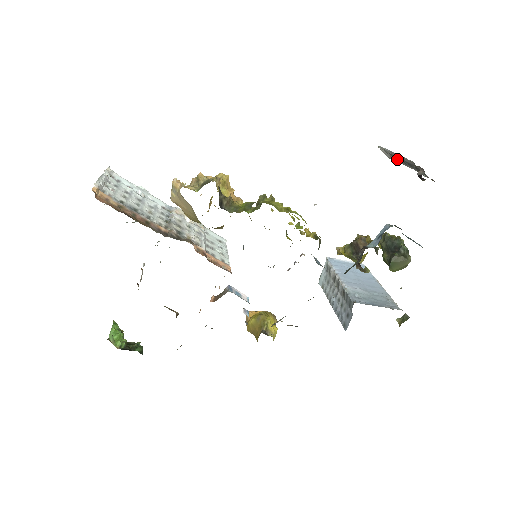
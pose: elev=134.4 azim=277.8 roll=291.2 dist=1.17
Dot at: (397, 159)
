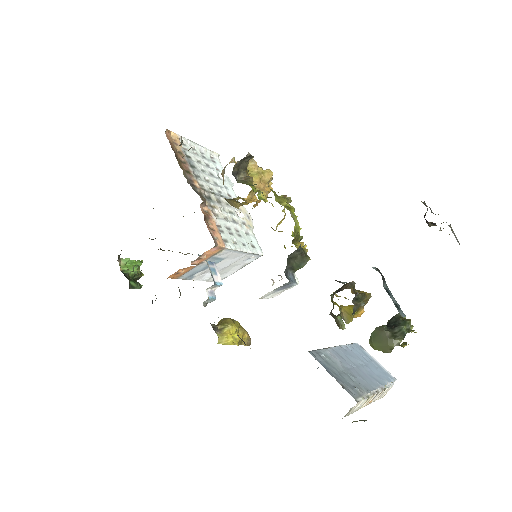
Dot at: occluded
